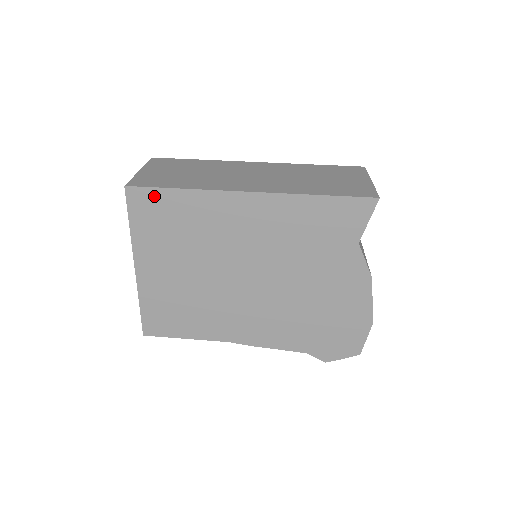
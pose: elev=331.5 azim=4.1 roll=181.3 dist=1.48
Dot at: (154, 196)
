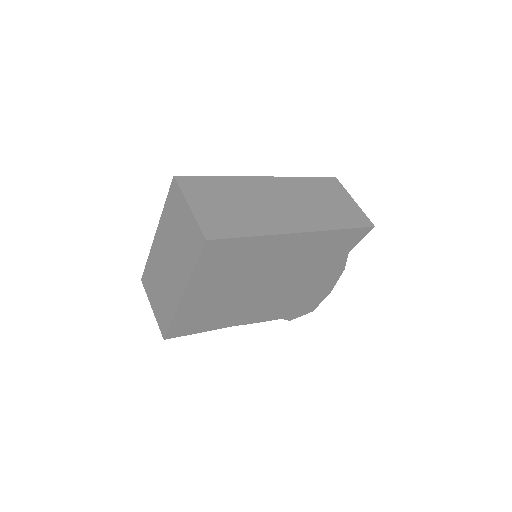
Dot at: (228, 244)
